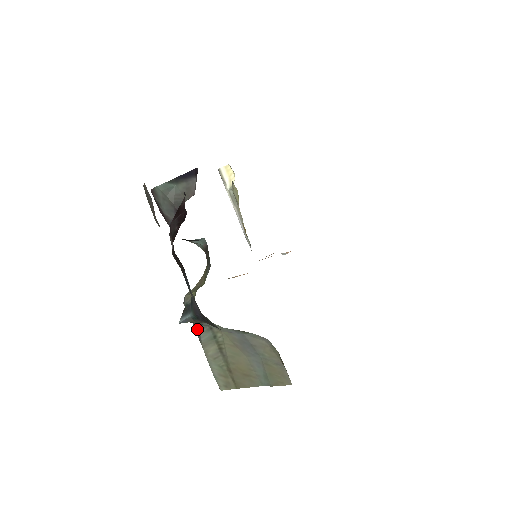
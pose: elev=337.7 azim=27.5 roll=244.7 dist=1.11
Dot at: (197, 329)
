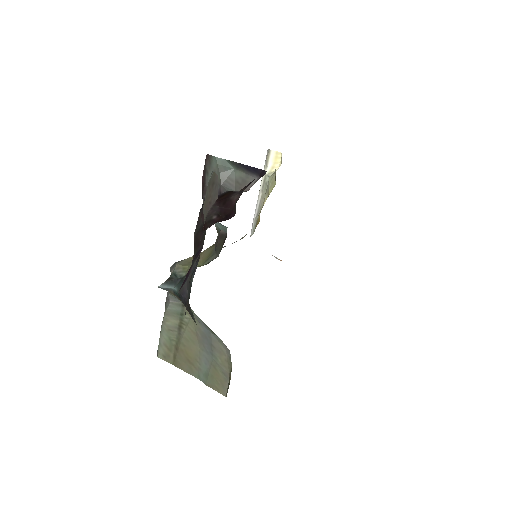
Dot at: (170, 297)
